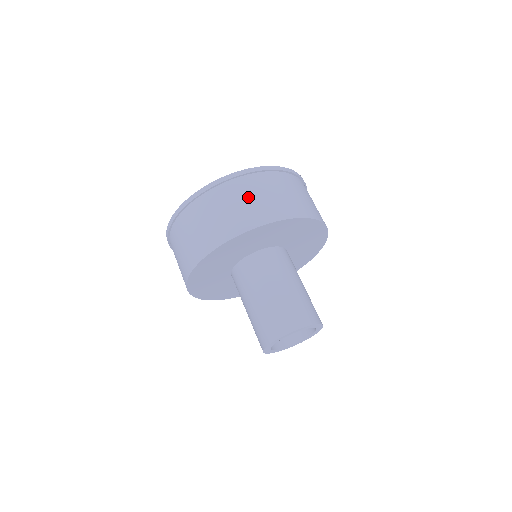
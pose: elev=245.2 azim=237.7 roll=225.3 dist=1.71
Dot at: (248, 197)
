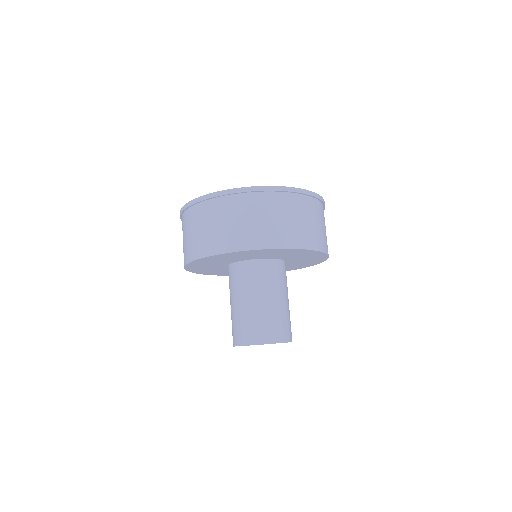
Dot at: (285, 216)
